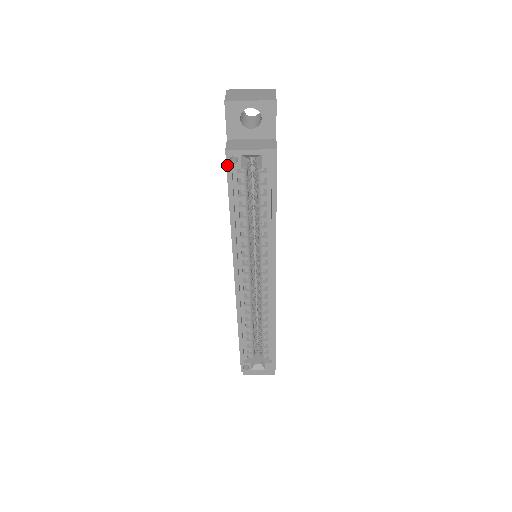
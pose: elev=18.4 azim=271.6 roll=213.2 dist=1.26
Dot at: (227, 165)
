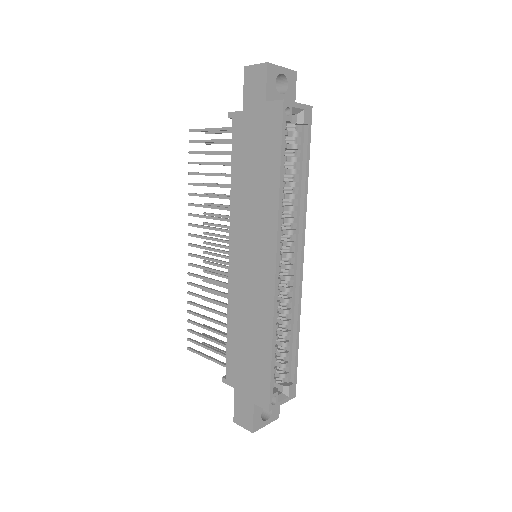
Dot at: (283, 116)
